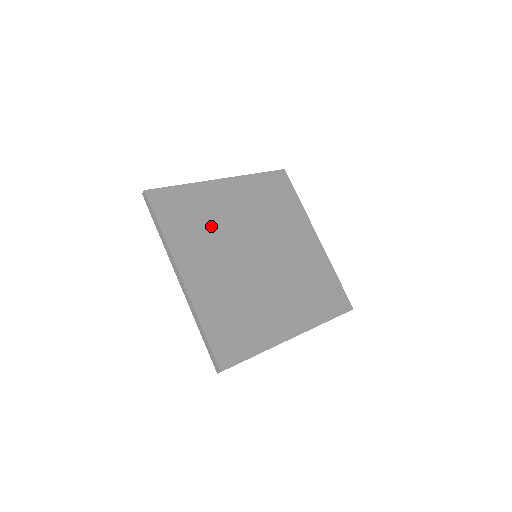
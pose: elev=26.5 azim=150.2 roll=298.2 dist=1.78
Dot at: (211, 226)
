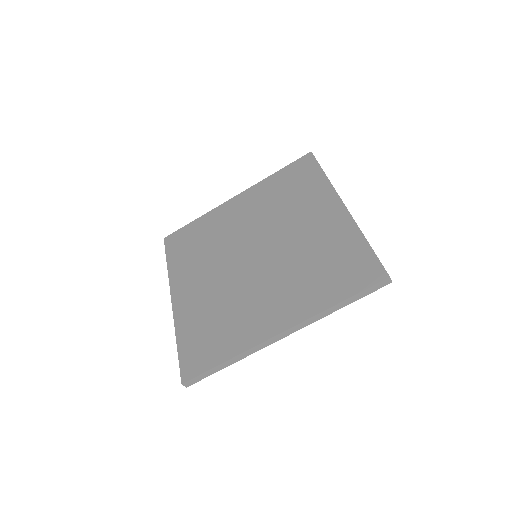
Dot at: (211, 244)
